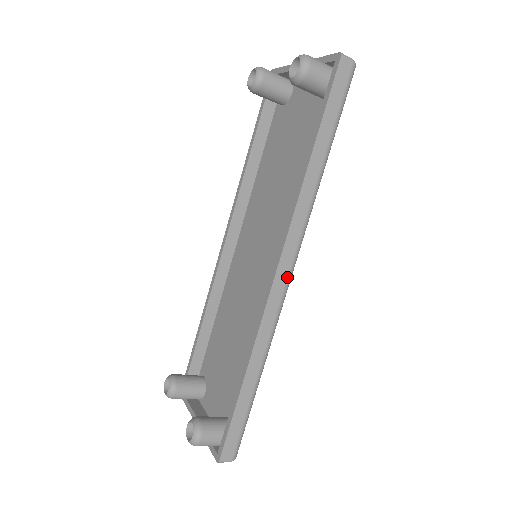
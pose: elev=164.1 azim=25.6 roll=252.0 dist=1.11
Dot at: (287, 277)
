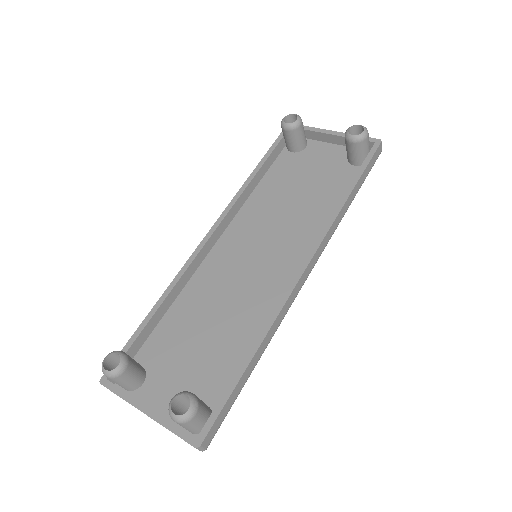
Dot at: (306, 278)
